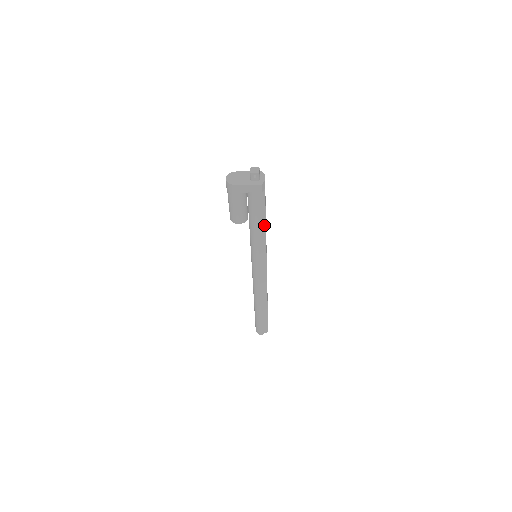
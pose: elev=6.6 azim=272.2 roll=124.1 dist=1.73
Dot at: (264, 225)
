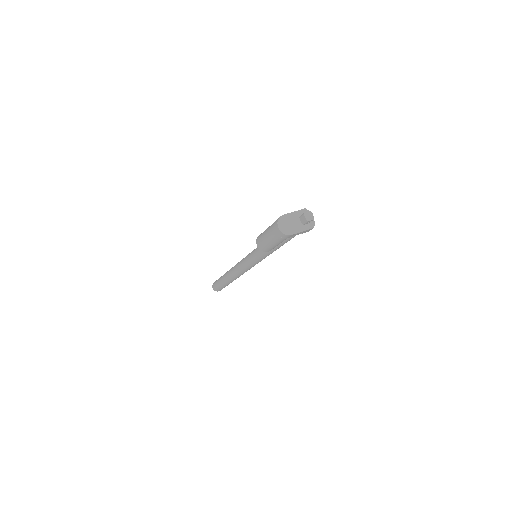
Dot at: occluded
